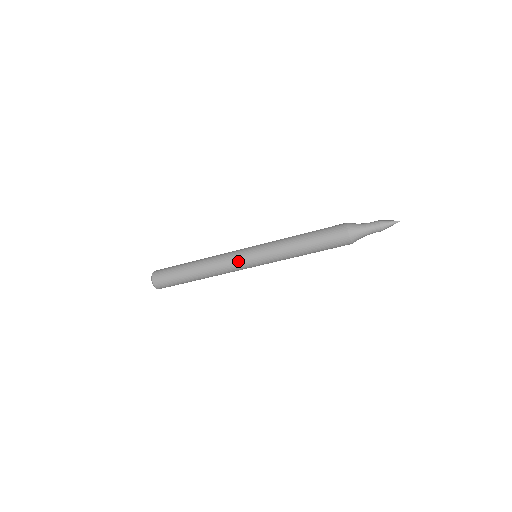
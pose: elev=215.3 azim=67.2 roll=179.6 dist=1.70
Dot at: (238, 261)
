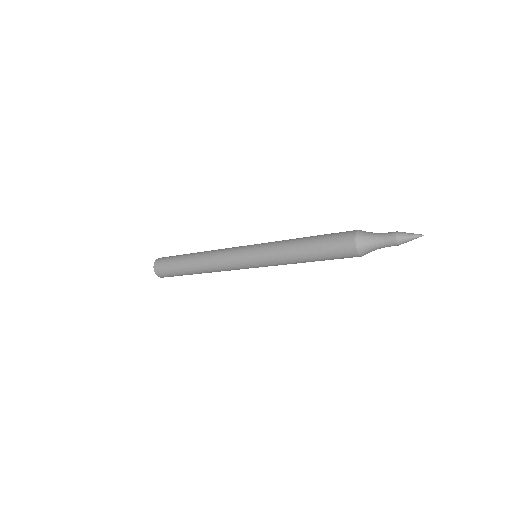
Dot at: (237, 266)
